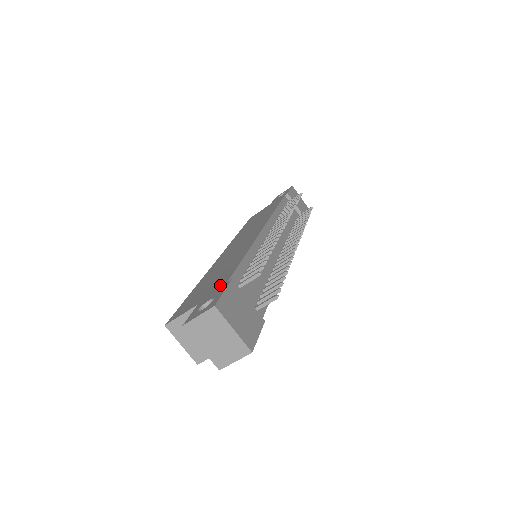
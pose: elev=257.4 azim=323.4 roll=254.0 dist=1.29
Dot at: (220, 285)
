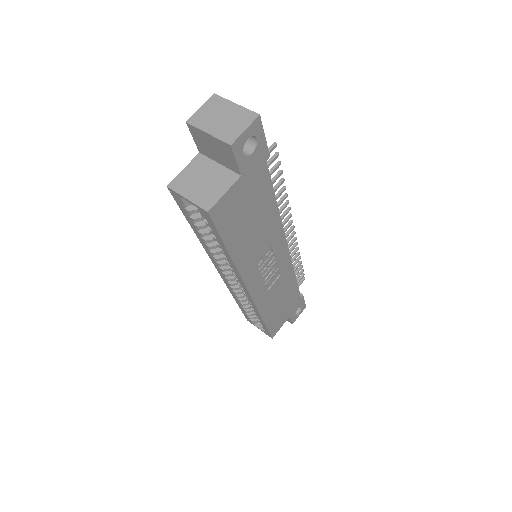
Dot at: occluded
